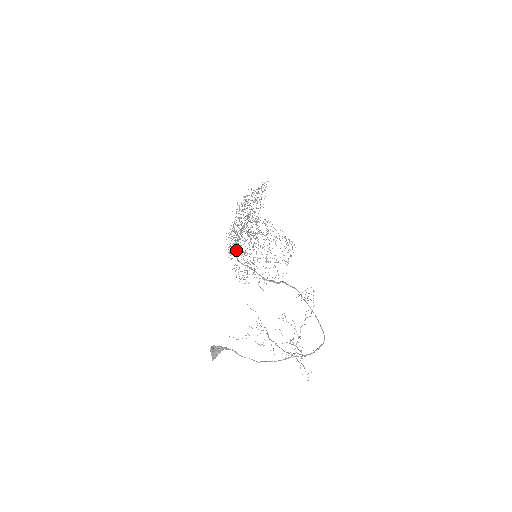
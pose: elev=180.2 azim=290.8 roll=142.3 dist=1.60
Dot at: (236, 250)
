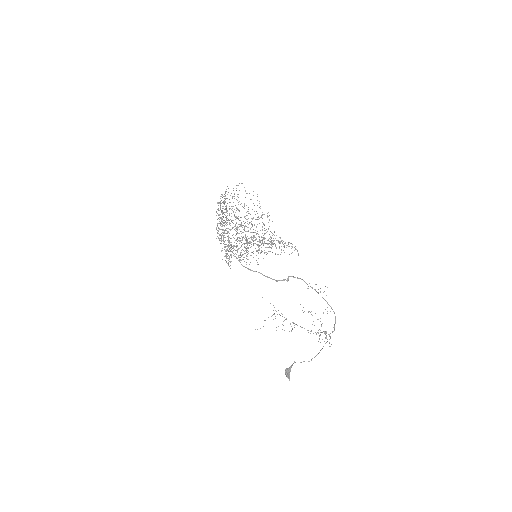
Dot at: (232, 251)
